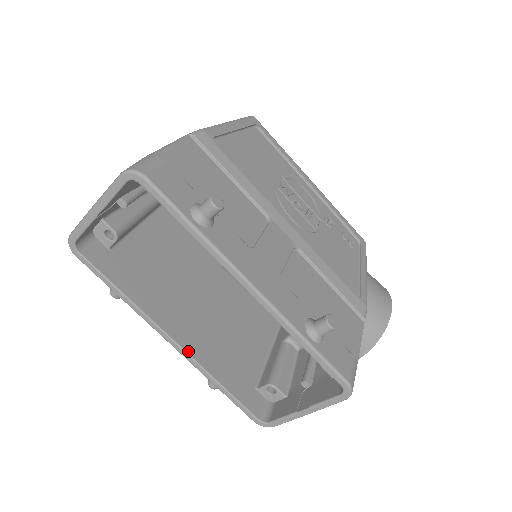
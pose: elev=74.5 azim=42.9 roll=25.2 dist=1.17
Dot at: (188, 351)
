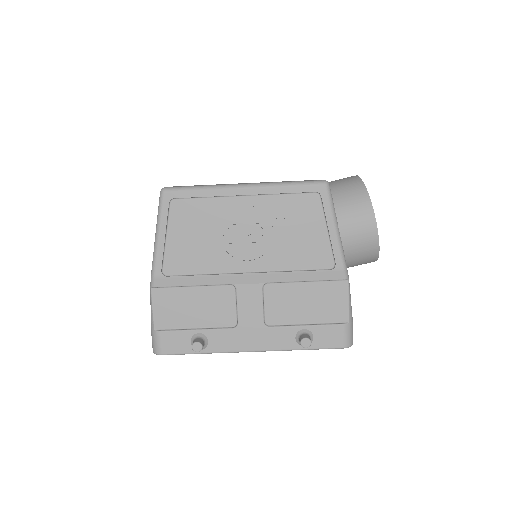
Dot at: occluded
